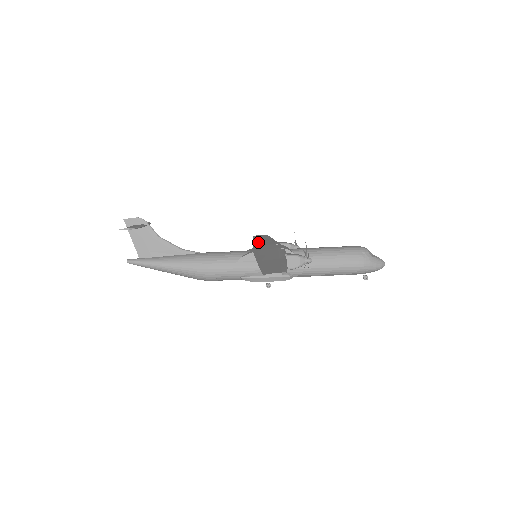
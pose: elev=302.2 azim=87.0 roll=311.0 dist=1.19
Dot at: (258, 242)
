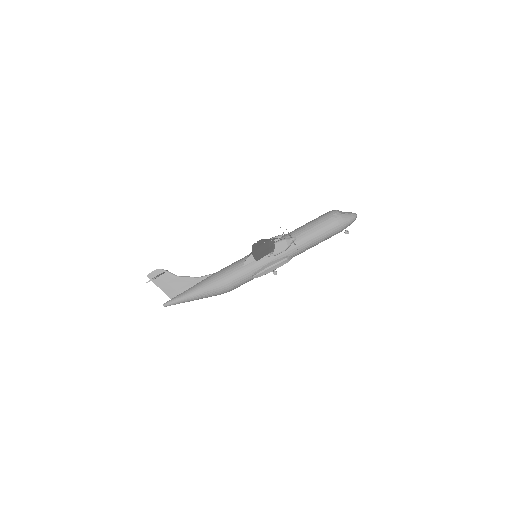
Dot at: (255, 246)
